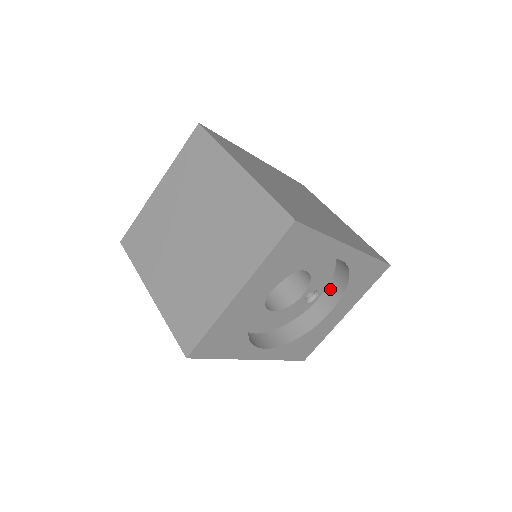
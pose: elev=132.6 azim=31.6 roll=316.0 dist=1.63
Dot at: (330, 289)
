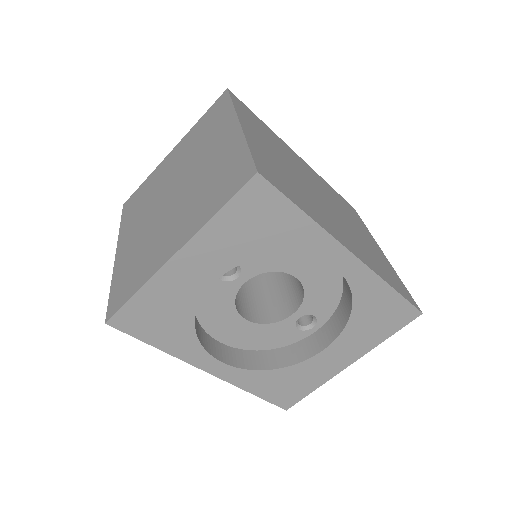
Dot at: (333, 320)
